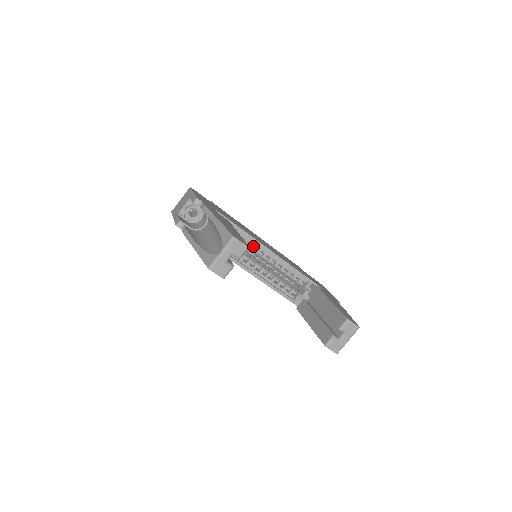
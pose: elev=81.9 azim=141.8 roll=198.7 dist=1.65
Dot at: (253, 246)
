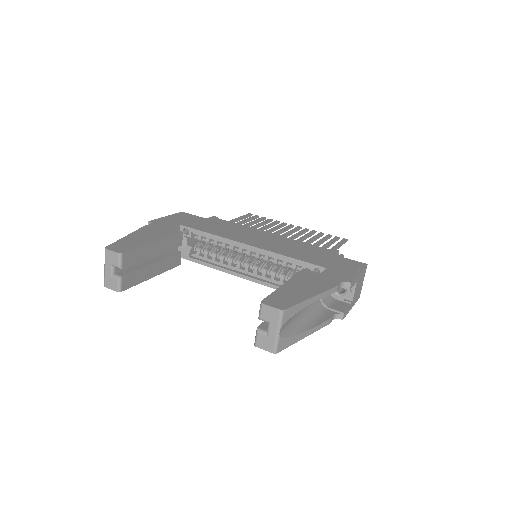
Dot at: (233, 247)
